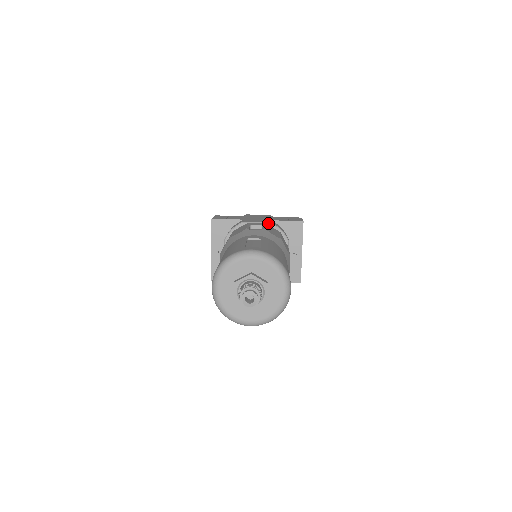
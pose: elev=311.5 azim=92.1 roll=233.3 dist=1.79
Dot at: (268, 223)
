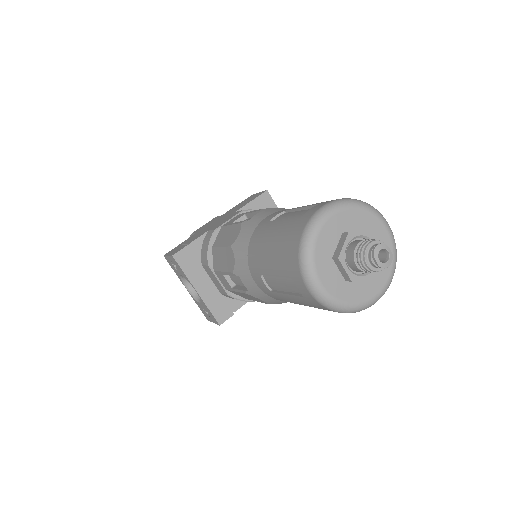
Dot at: (241, 213)
